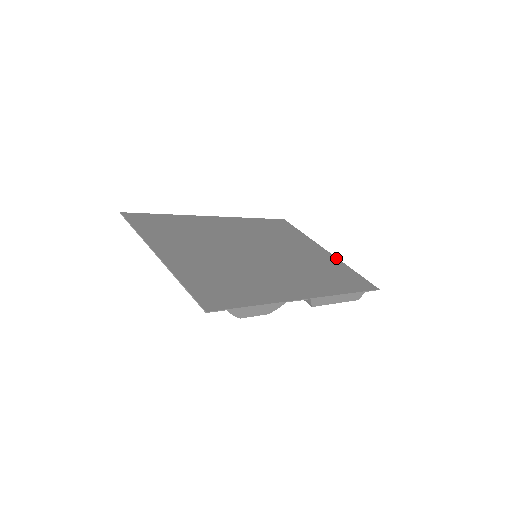
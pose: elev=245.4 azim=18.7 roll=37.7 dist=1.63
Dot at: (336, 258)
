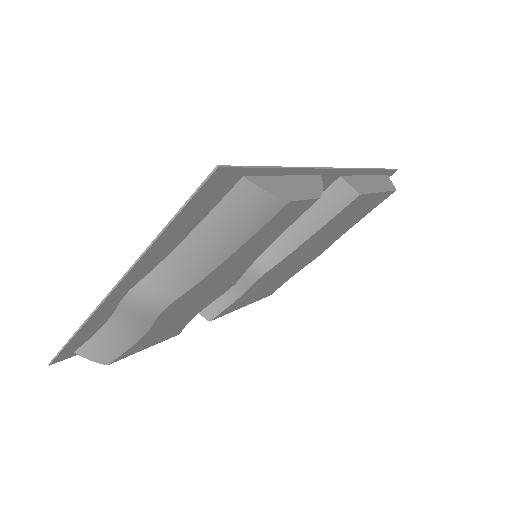
Dot at: occluded
